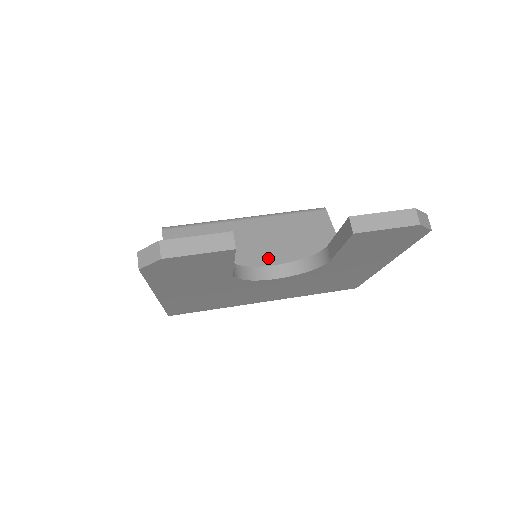
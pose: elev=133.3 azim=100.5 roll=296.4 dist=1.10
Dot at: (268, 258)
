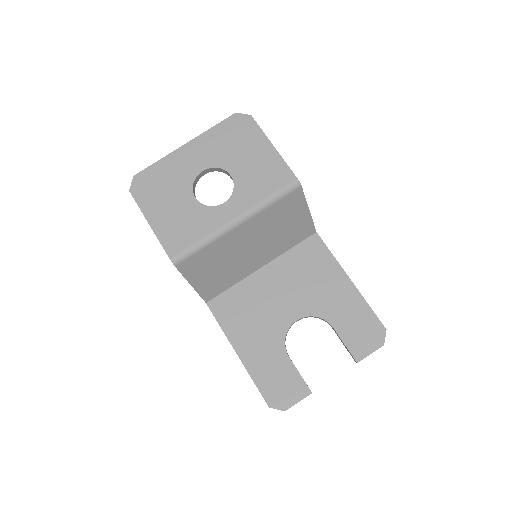
Dot at: (261, 247)
